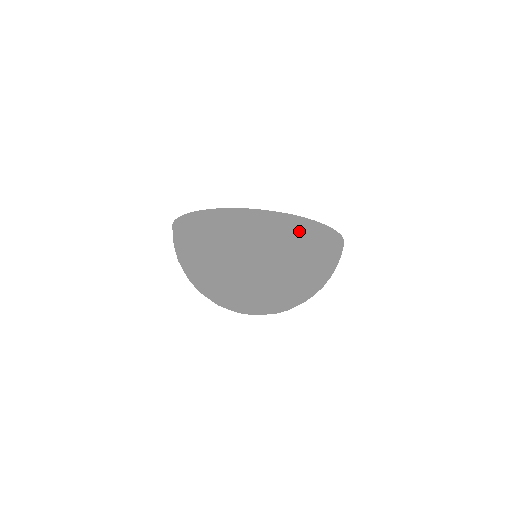
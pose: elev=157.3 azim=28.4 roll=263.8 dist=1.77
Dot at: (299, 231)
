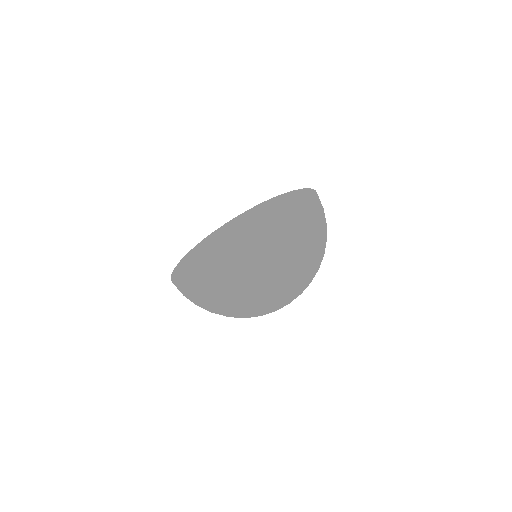
Dot at: (278, 214)
